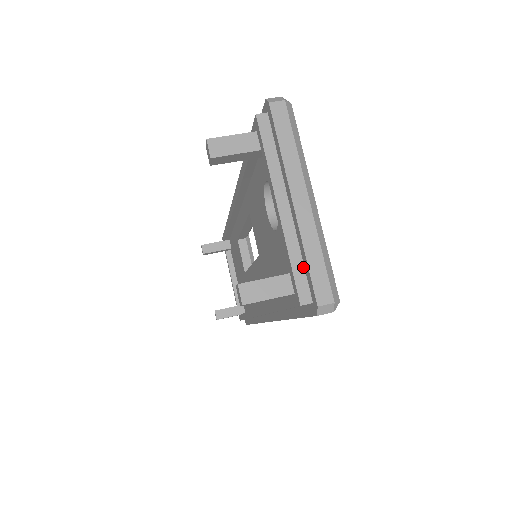
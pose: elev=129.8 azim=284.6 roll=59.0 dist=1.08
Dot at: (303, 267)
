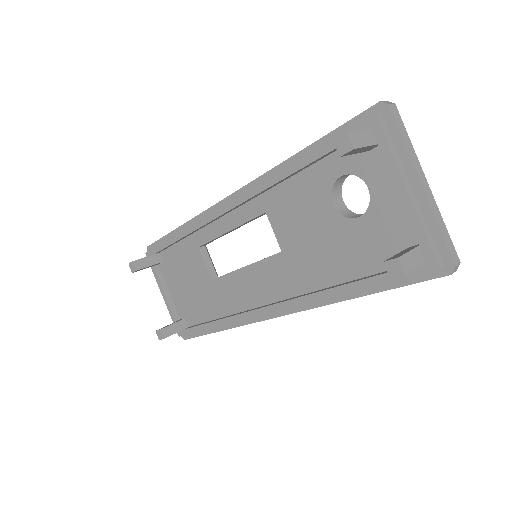
Dot at: (432, 238)
